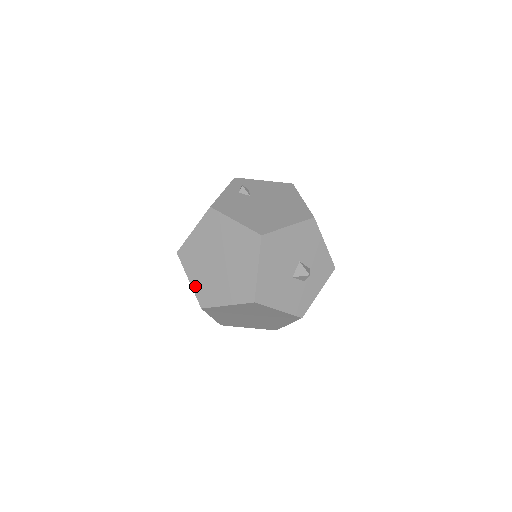
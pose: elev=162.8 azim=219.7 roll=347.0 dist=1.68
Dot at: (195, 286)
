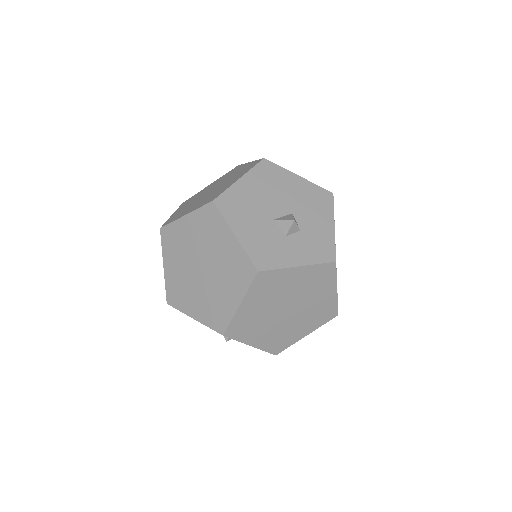
Dot at: occluded
